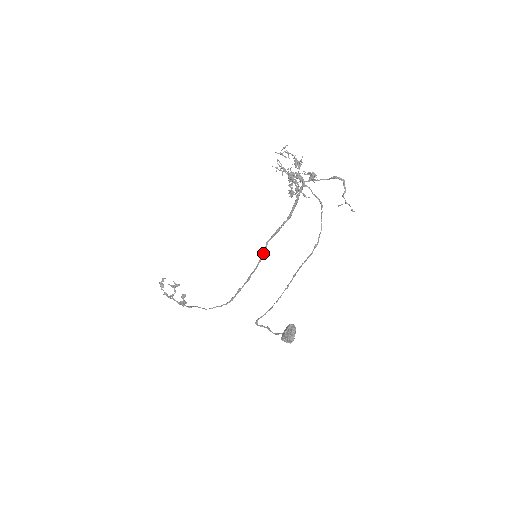
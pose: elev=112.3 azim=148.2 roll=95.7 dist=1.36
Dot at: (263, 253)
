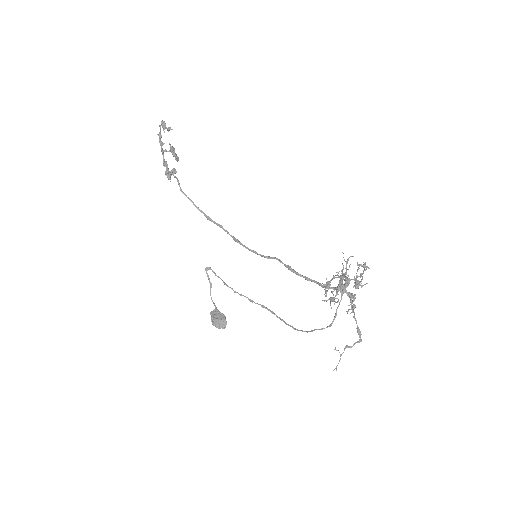
Dot at: (263, 256)
